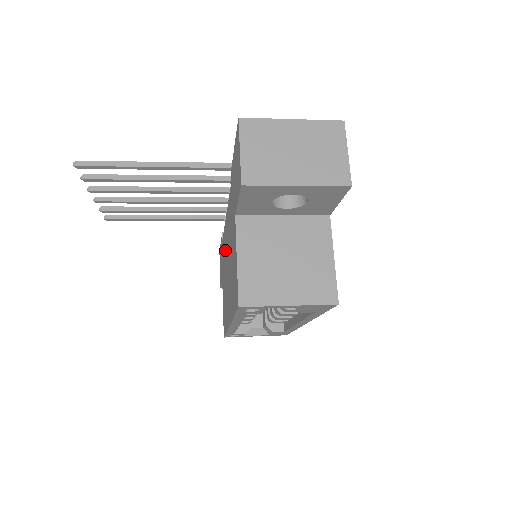
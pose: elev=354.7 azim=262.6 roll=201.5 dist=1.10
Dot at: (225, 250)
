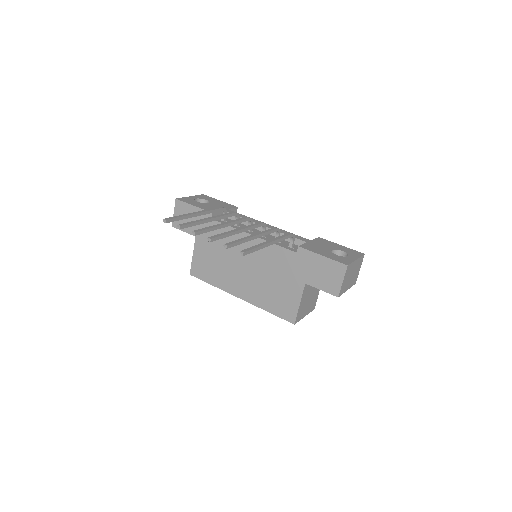
Dot at: (235, 246)
